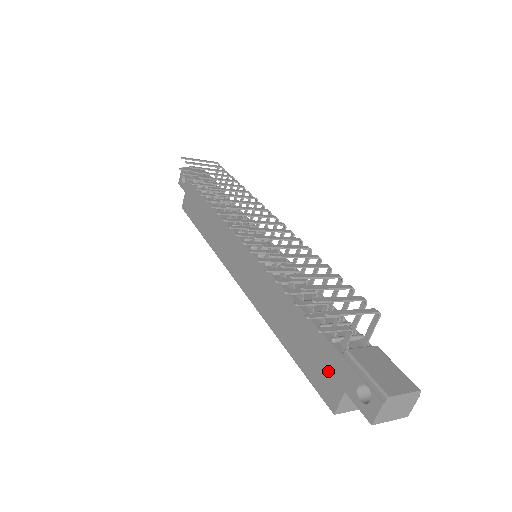
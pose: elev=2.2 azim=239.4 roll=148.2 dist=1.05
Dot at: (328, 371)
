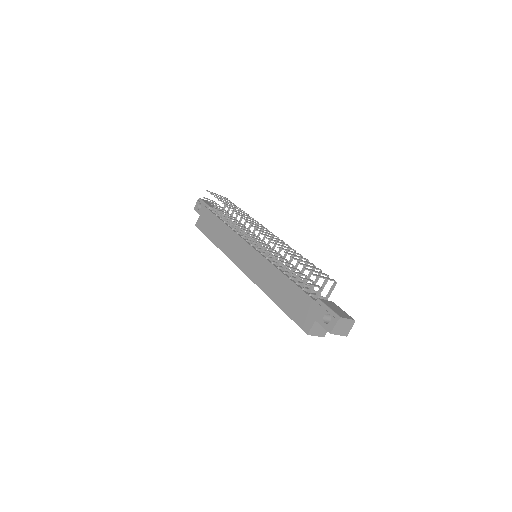
Dot at: (306, 312)
